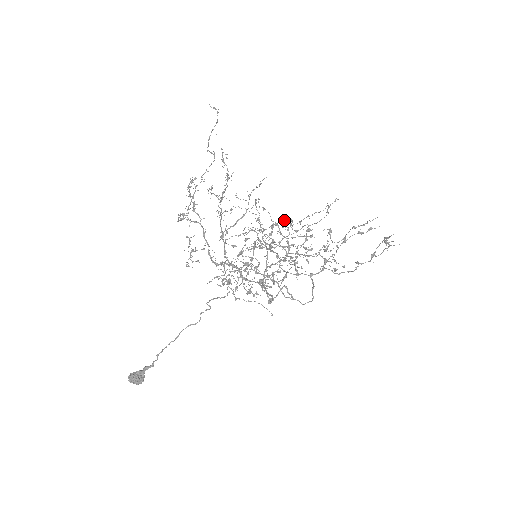
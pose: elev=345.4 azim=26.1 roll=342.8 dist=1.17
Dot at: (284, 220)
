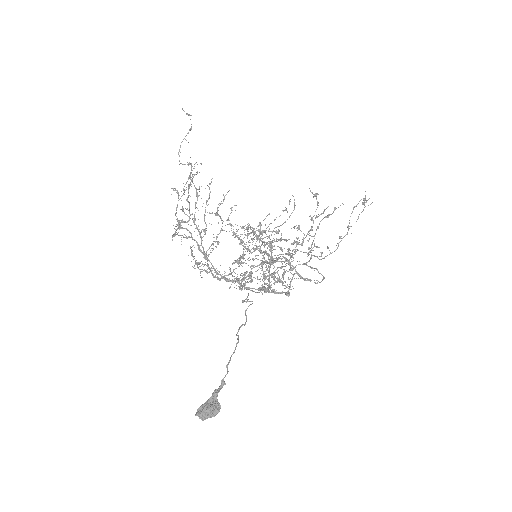
Dot at: occluded
